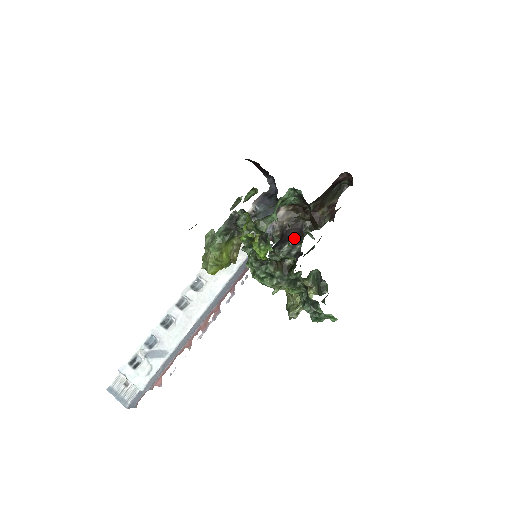
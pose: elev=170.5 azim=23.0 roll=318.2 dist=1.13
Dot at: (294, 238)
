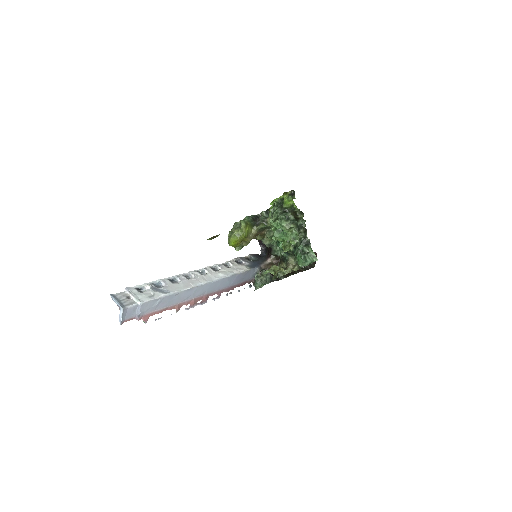
Dot at: (273, 275)
